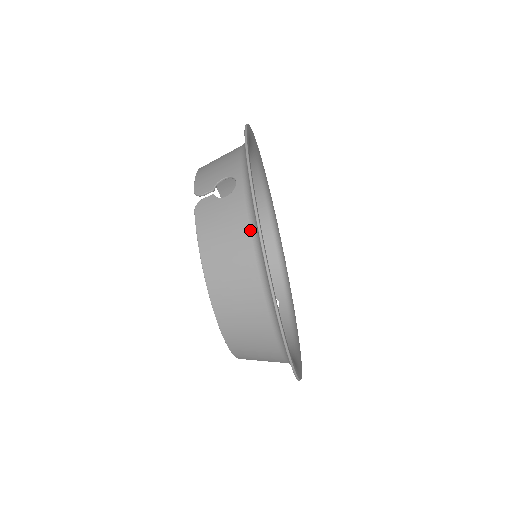
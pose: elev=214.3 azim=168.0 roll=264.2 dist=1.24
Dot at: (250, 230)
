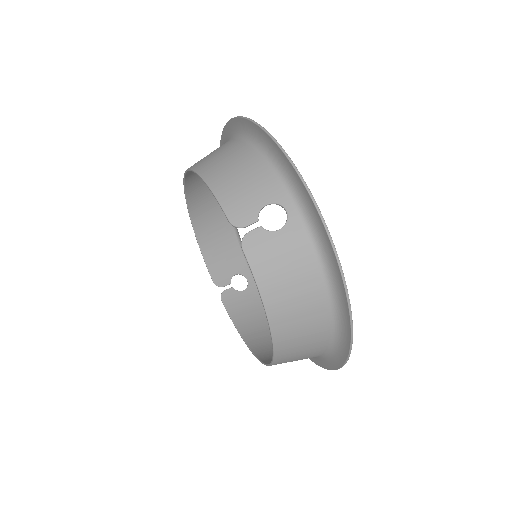
Dot at: (318, 266)
